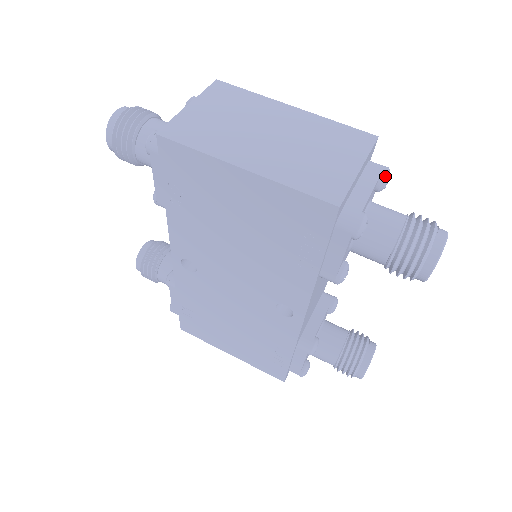
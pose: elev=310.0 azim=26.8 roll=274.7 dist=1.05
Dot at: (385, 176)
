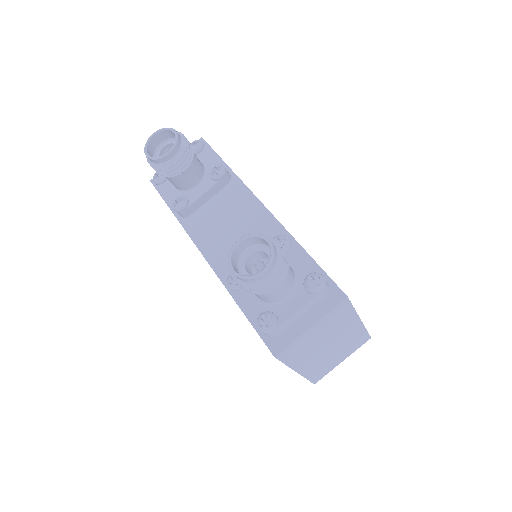
Dot at: occluded
